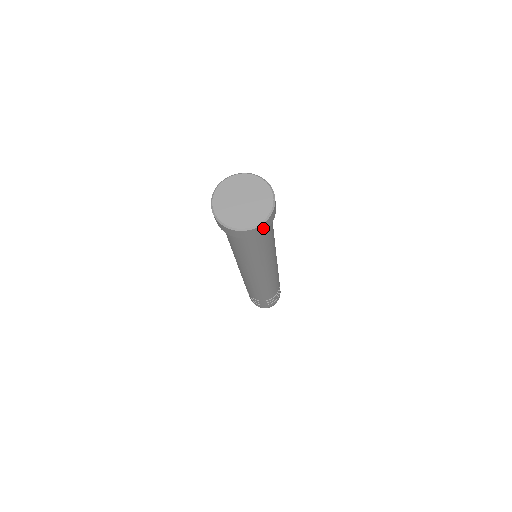
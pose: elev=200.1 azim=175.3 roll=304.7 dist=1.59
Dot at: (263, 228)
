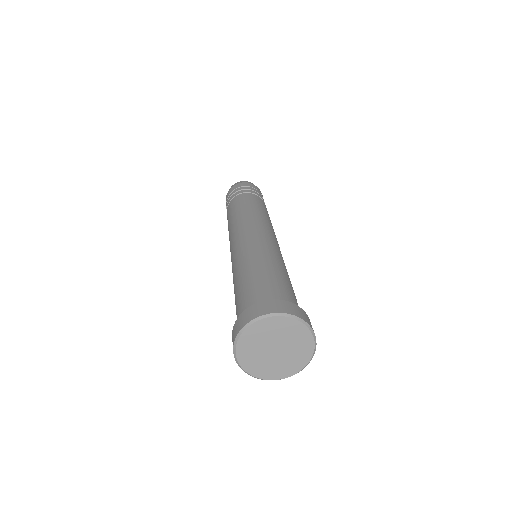
Dot at: occluded
